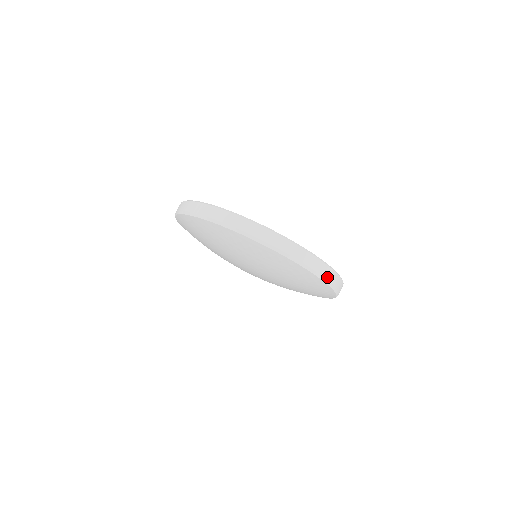
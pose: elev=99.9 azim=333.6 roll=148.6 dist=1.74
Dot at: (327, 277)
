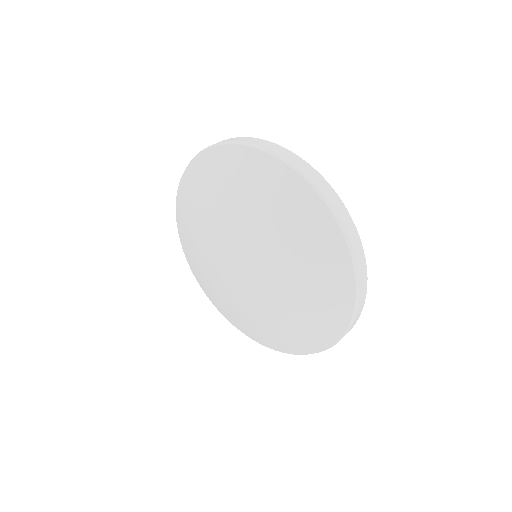
Dot at: (361, 287)
